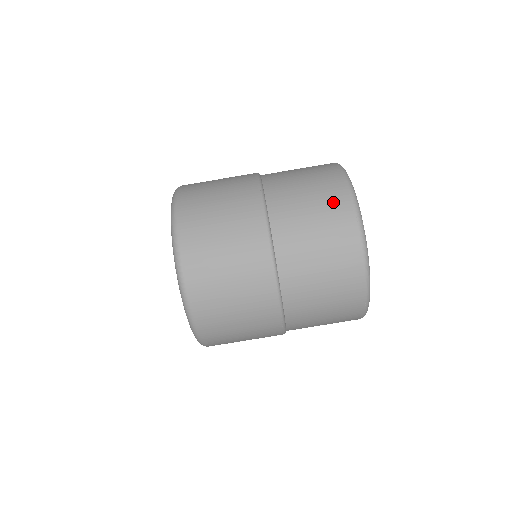
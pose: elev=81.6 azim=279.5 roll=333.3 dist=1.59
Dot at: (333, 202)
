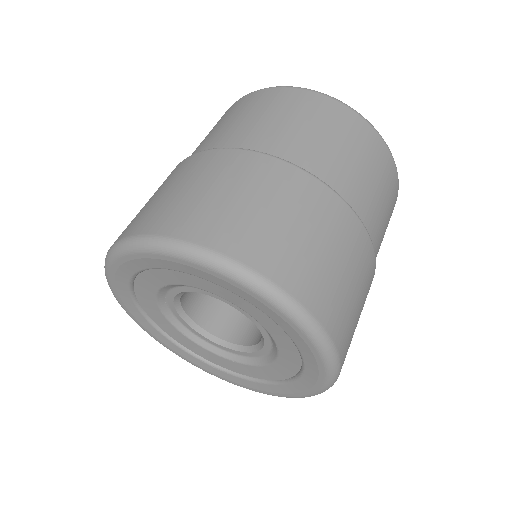
Dot at: (303, 103)
